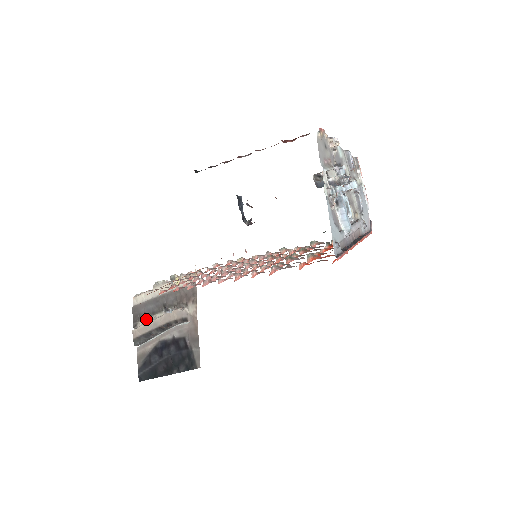
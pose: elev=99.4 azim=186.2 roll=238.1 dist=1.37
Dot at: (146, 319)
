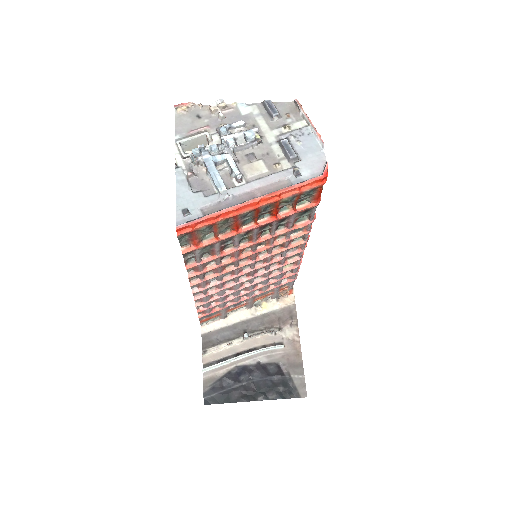
Dot at: (219, 345)
